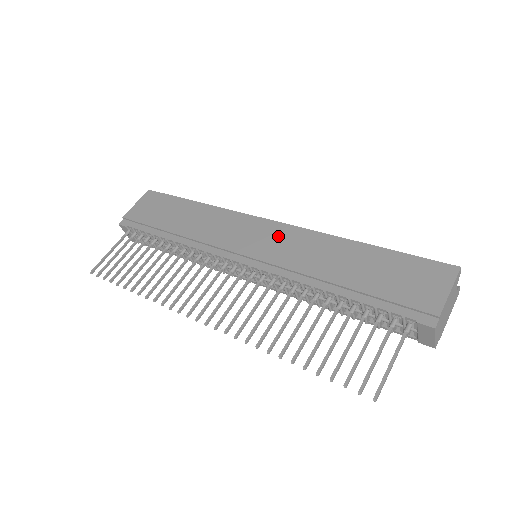
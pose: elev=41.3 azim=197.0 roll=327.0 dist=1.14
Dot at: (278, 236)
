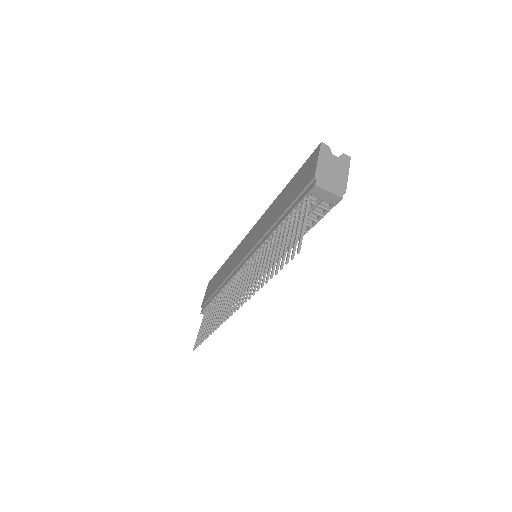
Dot at: (254, 232)
